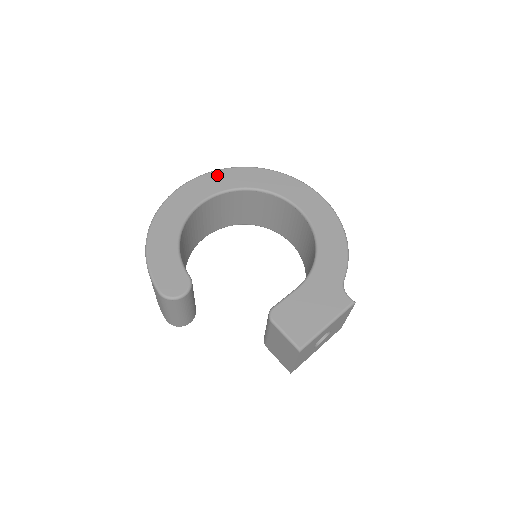
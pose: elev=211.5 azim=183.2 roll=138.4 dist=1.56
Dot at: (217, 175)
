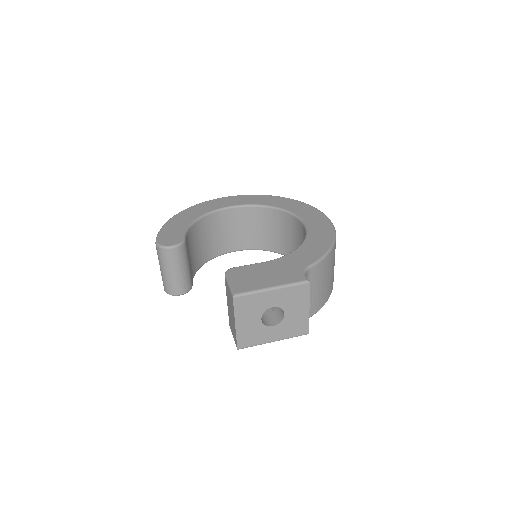
Dot at: (252, 197)
